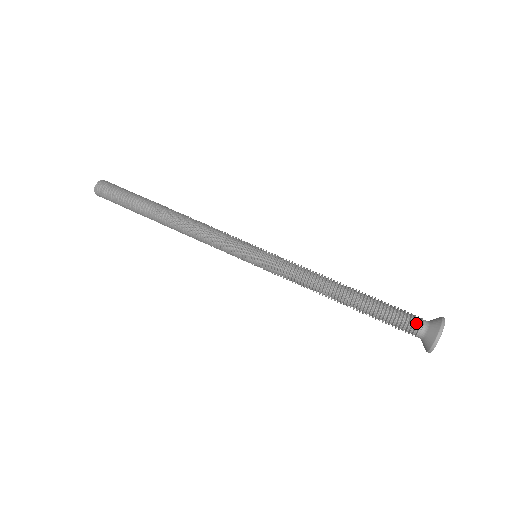
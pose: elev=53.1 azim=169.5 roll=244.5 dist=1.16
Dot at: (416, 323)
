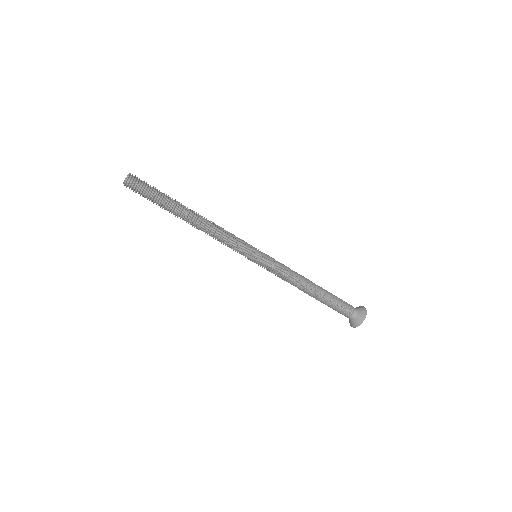
Dot at: (351, 307)
